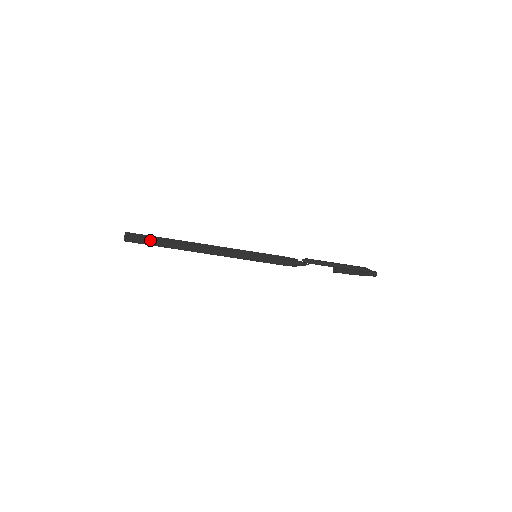
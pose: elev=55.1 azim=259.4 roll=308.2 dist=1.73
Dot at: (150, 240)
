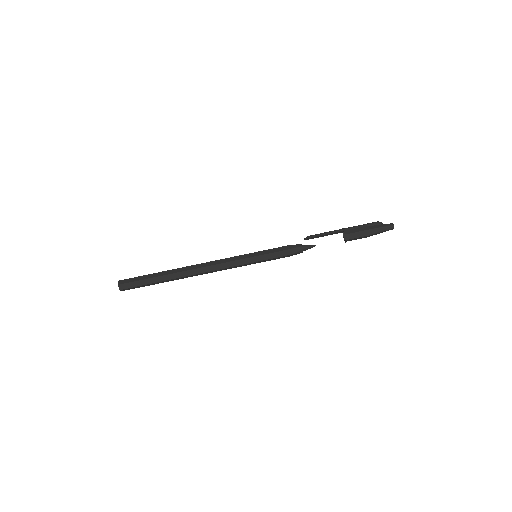
Dot at: (144, 275)
